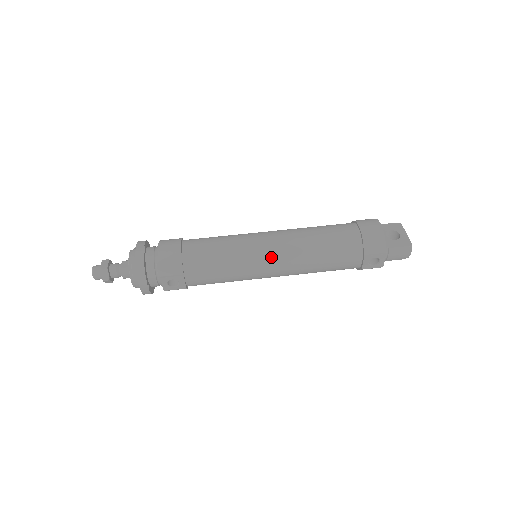
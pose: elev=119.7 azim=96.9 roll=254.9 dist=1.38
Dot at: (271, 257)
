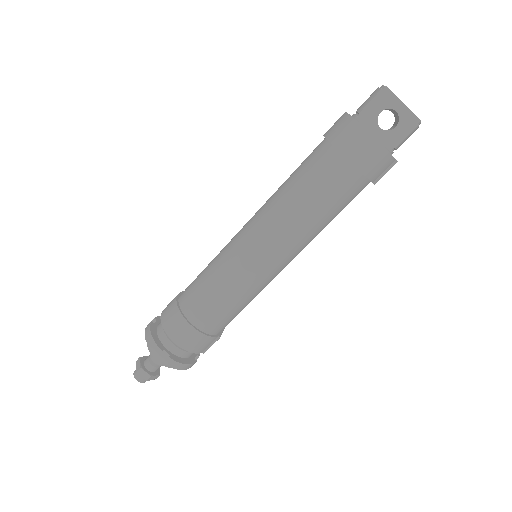
Dot at: (281, 265)
